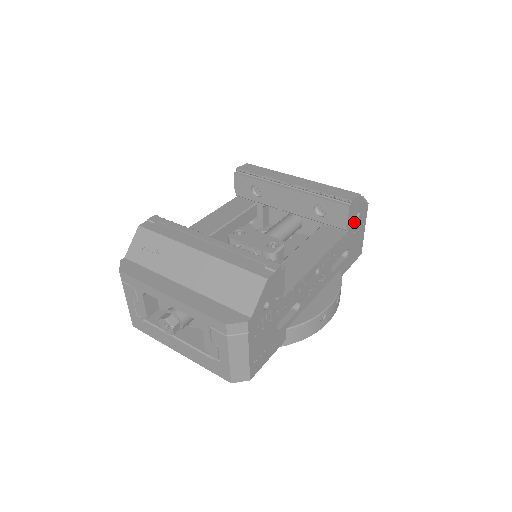
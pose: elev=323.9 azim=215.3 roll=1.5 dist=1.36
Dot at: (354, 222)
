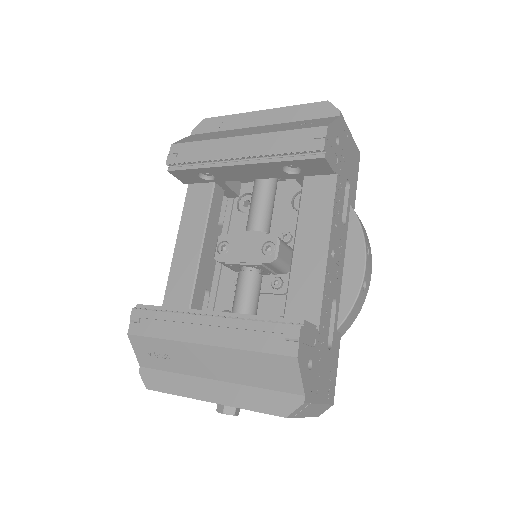
Dot at: (338, 154)
